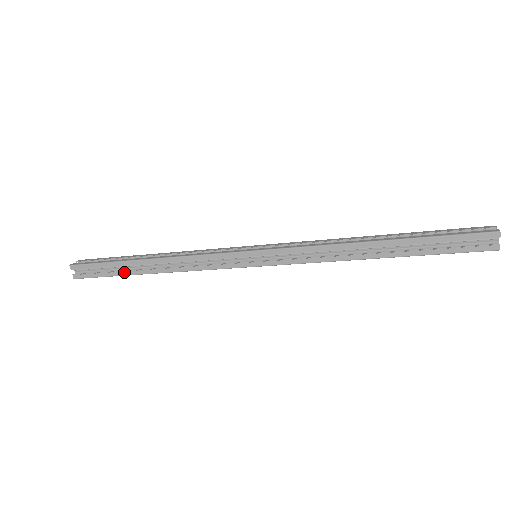
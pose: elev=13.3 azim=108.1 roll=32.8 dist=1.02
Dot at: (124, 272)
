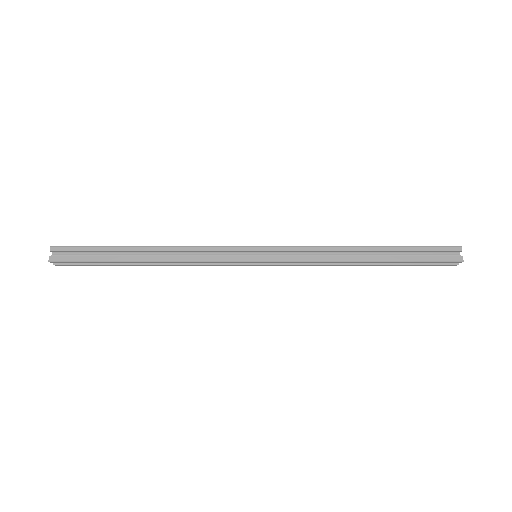
Dot at: (117, 265)
